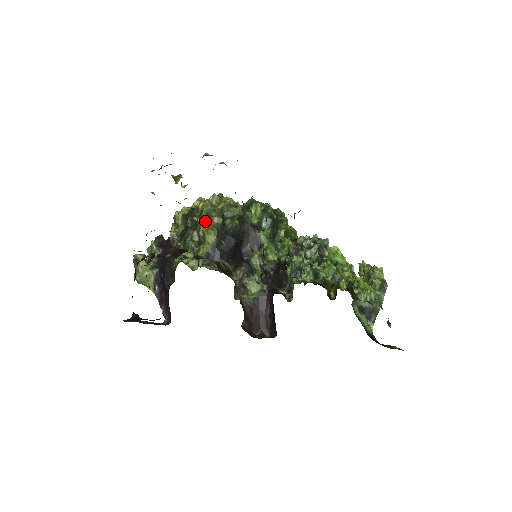
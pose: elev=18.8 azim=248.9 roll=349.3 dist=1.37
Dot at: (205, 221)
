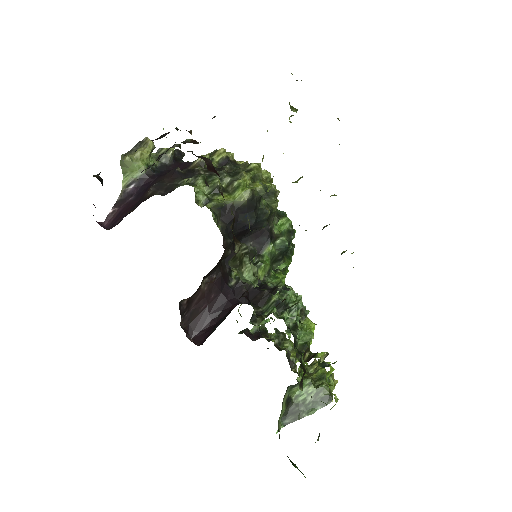
Dot at: (249, 179)
